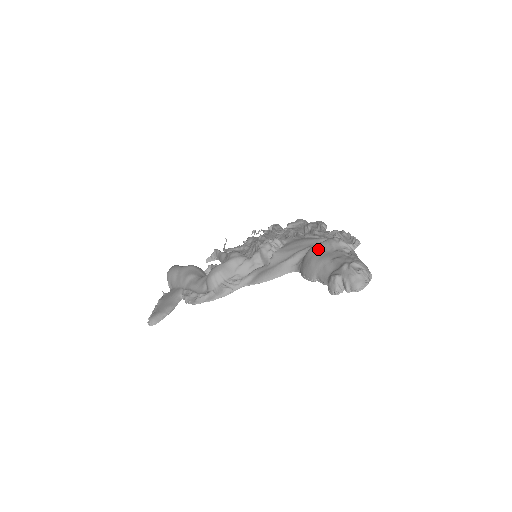
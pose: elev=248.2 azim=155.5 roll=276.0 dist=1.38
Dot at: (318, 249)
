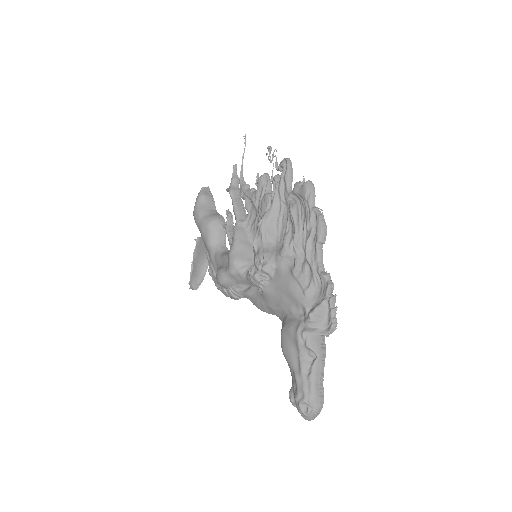
Dot at: (287, 341)
